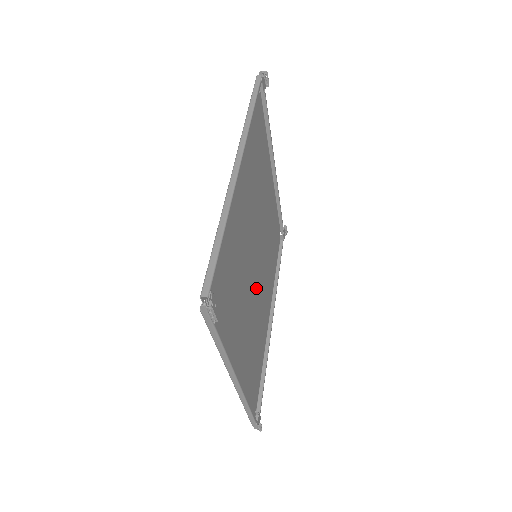
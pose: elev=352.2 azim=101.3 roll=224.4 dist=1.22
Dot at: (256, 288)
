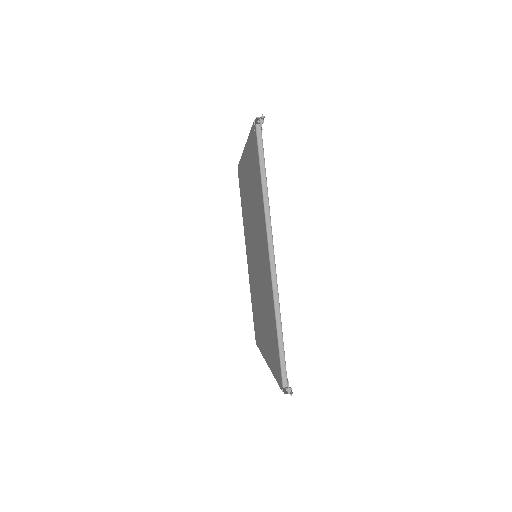
Dot at: occluded
